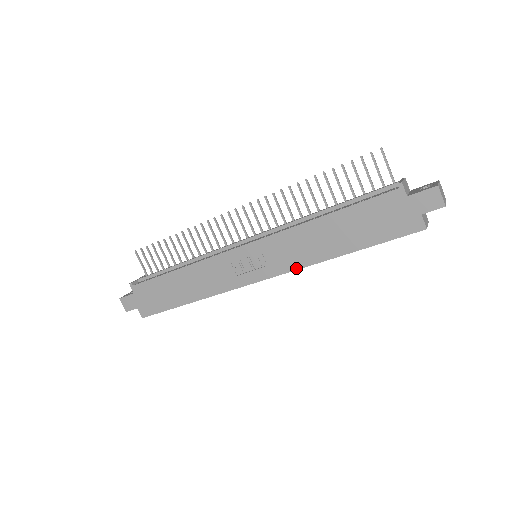
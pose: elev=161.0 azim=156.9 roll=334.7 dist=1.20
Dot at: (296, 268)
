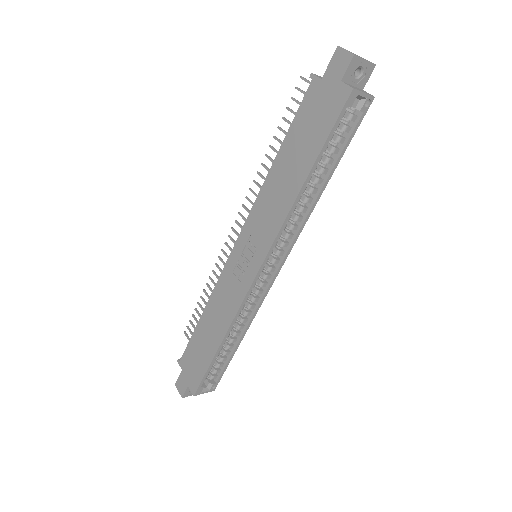
Dot at: (277, 231)
